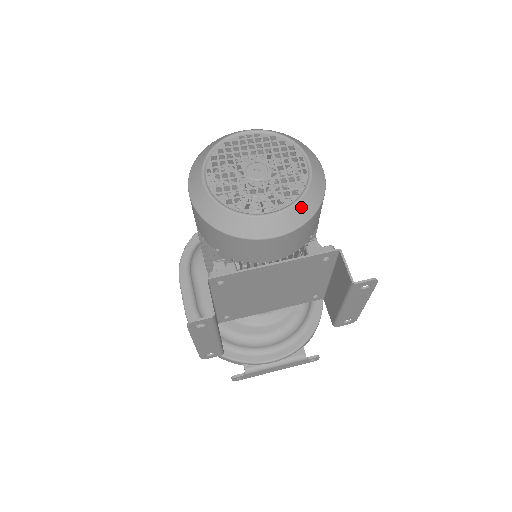
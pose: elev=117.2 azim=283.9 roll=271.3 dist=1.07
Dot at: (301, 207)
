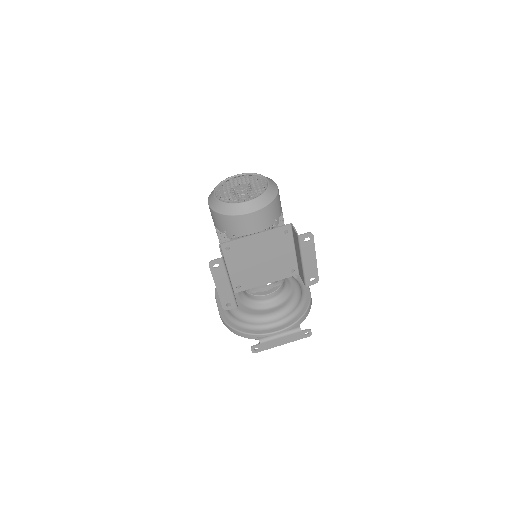
Dot at: (263, 198)
